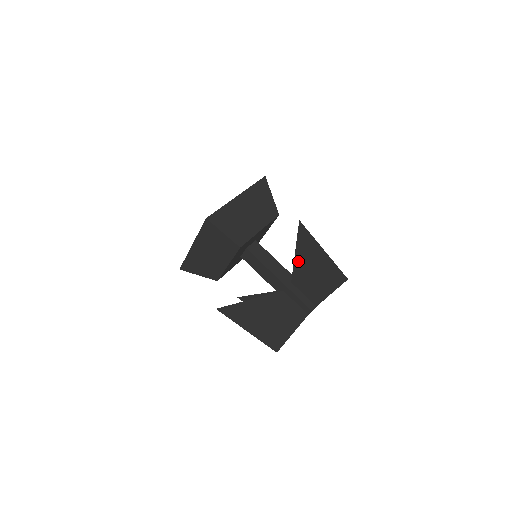
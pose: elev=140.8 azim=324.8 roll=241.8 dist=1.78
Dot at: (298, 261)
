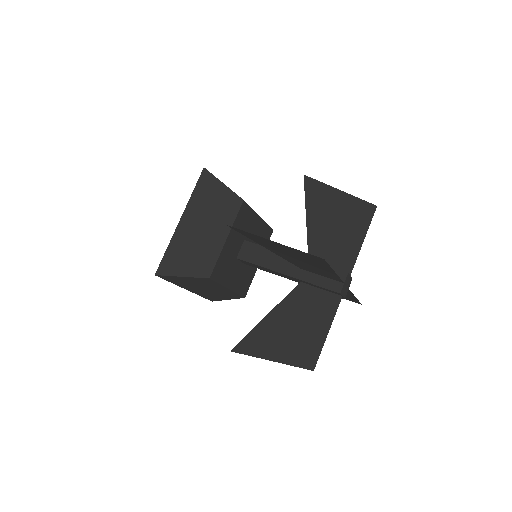
Dot at: (312, 225)
